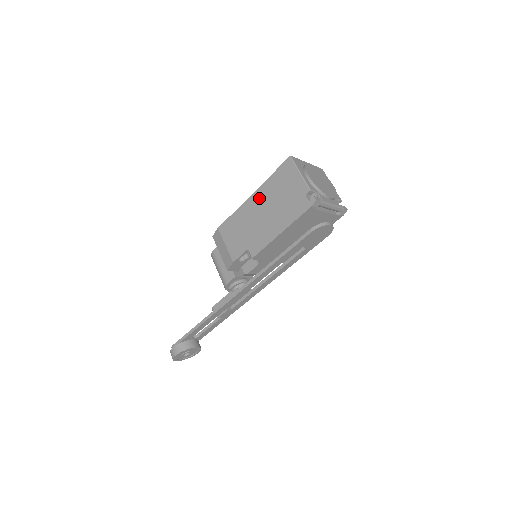
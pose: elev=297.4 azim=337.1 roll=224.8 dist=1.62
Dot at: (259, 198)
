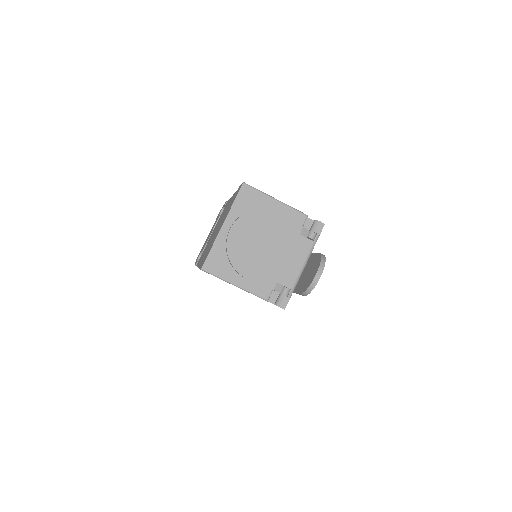
Dot at: occluded
